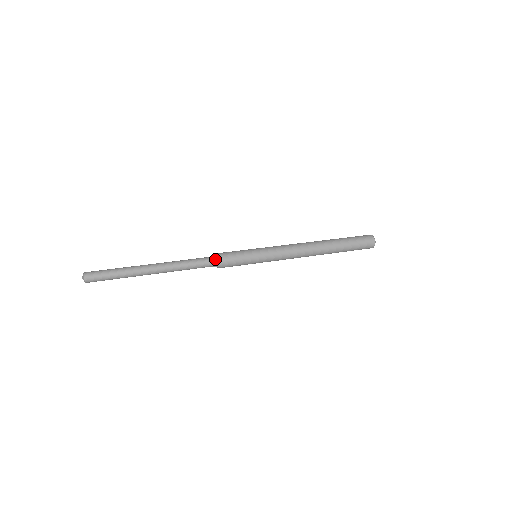
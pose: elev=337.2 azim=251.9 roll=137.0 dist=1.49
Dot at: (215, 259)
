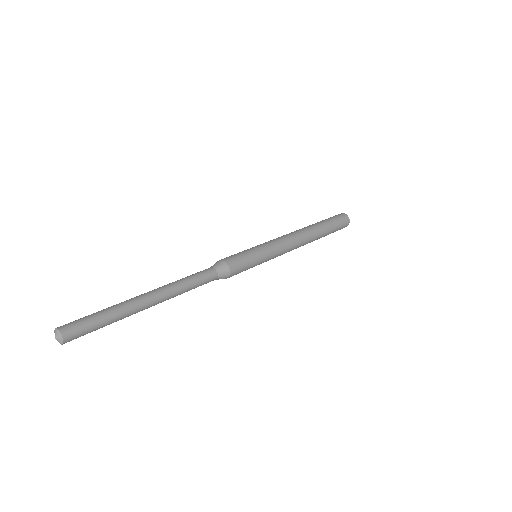
Dot at: (220, 267)
